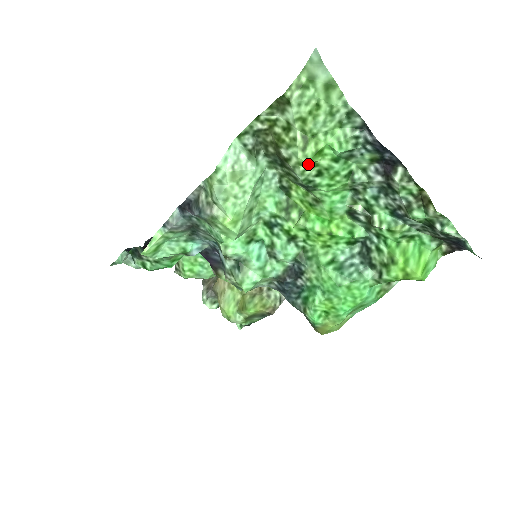
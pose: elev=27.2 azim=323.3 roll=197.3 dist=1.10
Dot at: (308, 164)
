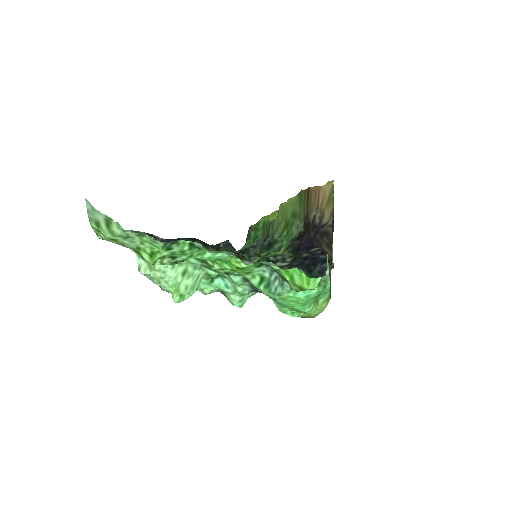
Dot at: (157, 261)
